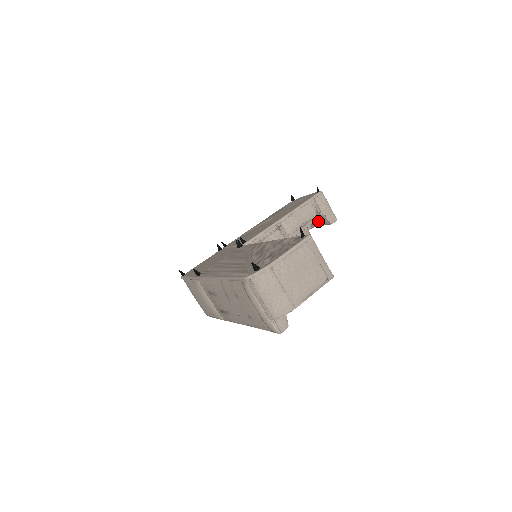
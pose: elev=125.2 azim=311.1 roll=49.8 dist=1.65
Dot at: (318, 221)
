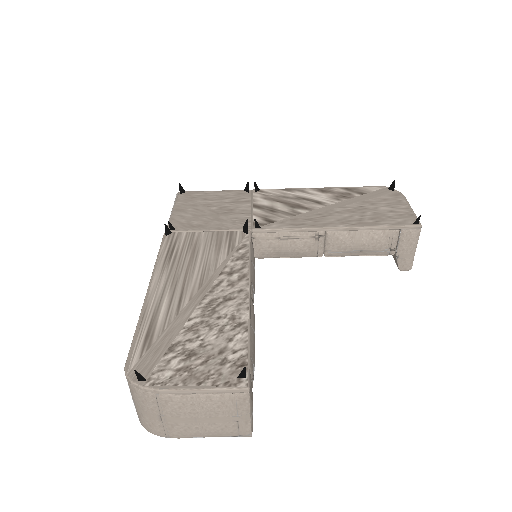
Dot at: occluded
